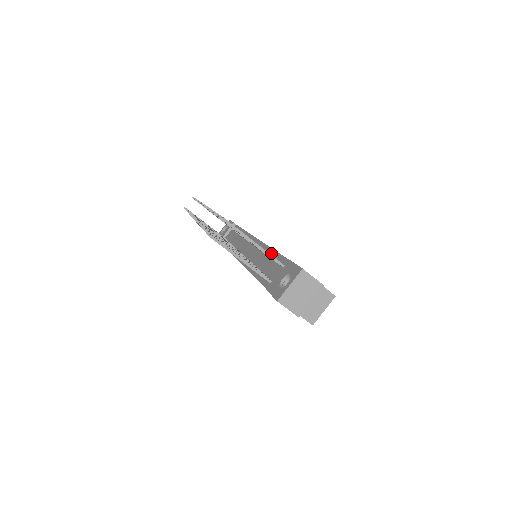
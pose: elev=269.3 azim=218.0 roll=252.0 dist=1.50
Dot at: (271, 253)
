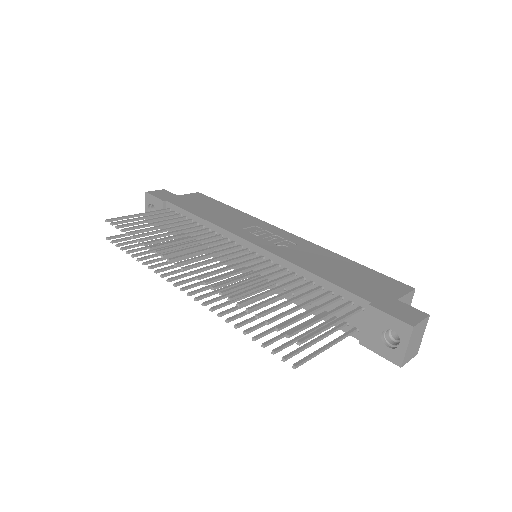
Dot at: (308, 277)
